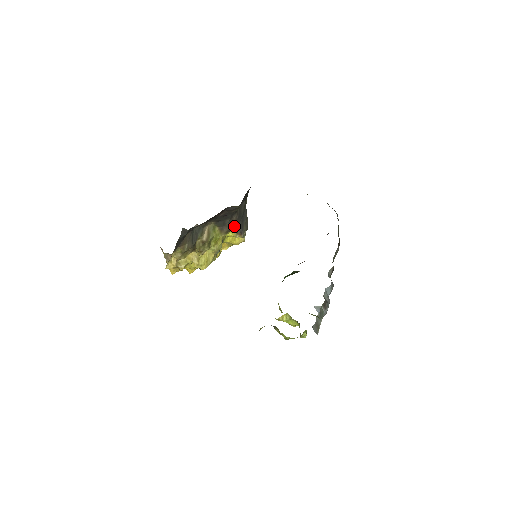
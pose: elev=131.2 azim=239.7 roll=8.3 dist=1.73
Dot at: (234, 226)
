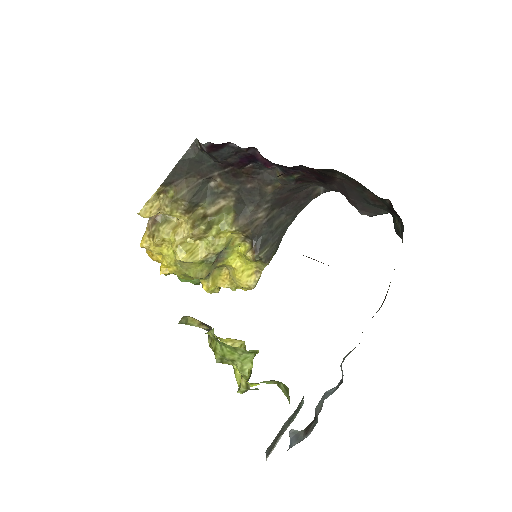
Dot at: (254, 229)
